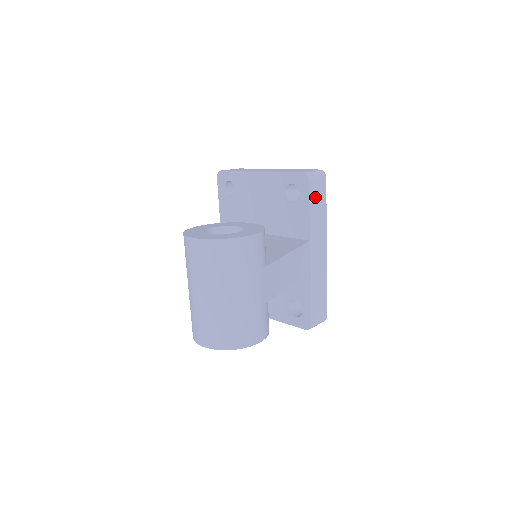
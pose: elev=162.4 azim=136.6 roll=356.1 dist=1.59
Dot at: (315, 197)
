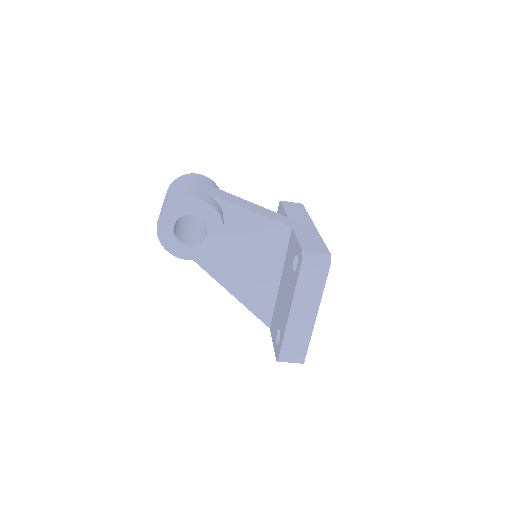
Dot at: (290, 207)
